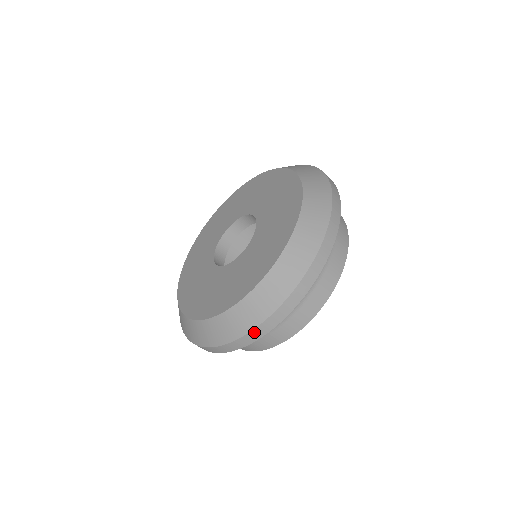
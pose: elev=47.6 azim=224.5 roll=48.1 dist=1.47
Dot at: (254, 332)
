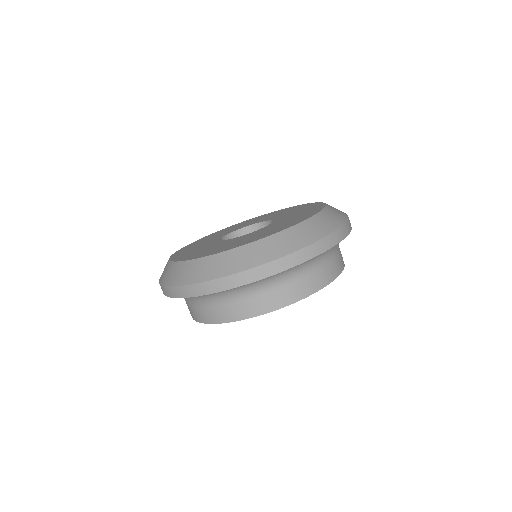
Dot at: (257, 270)
